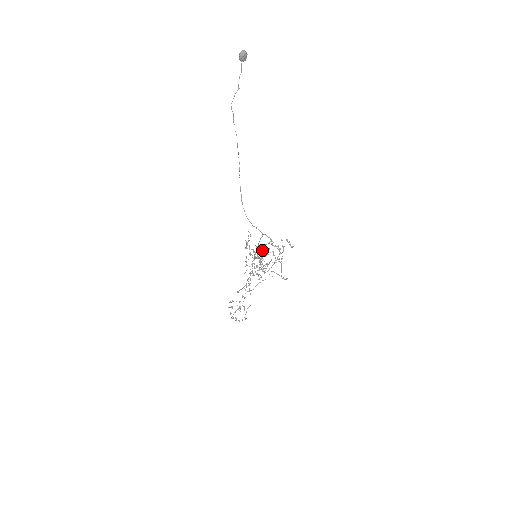
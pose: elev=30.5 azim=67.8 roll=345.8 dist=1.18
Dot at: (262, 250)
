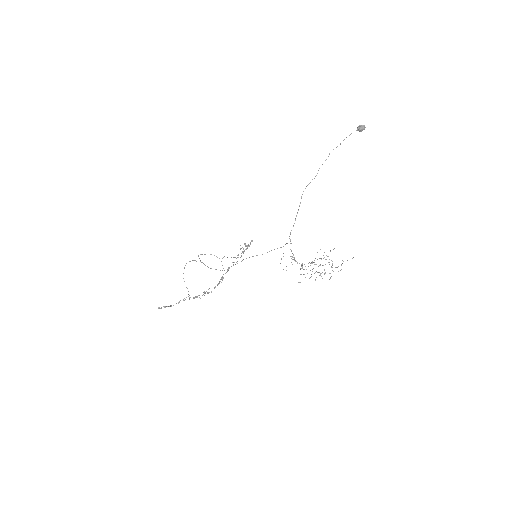
Dot at: occluded
